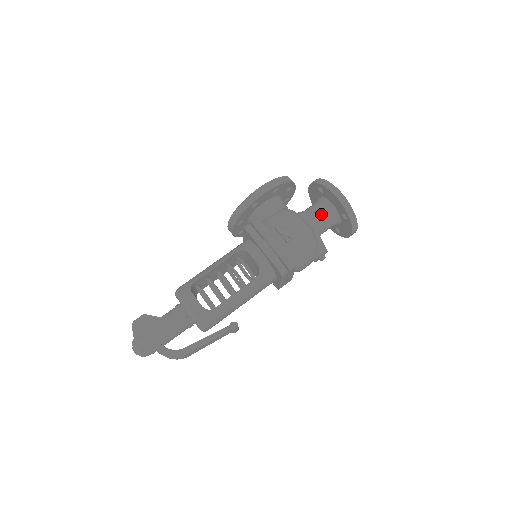
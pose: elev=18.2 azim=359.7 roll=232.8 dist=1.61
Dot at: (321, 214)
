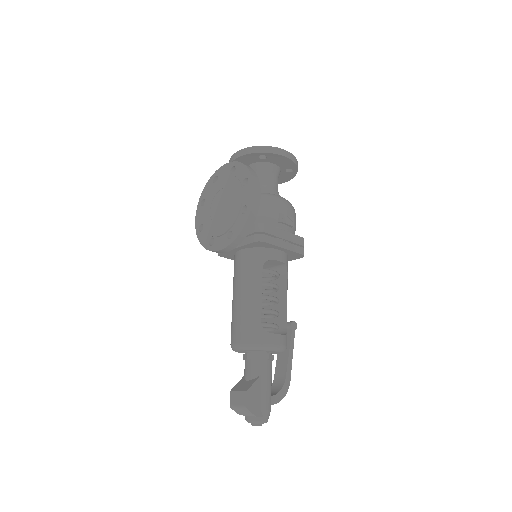
Dot at: (275, 180)
